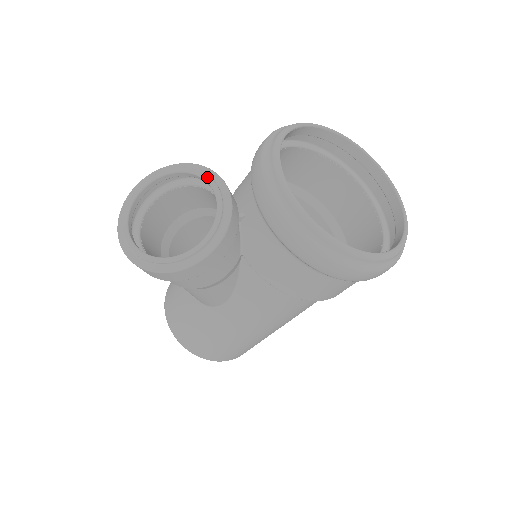
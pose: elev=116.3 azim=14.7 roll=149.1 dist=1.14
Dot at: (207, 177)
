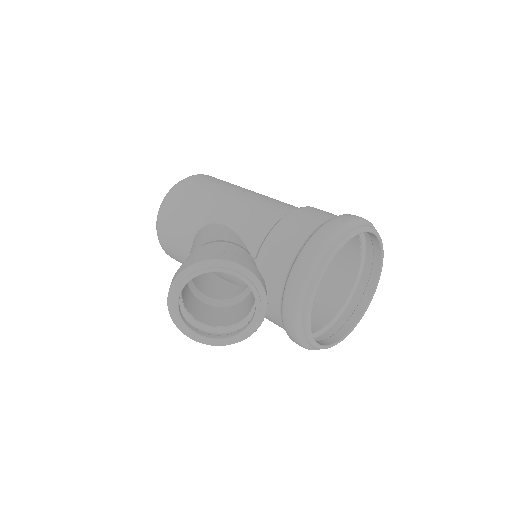
Dot at: (255, 291)
